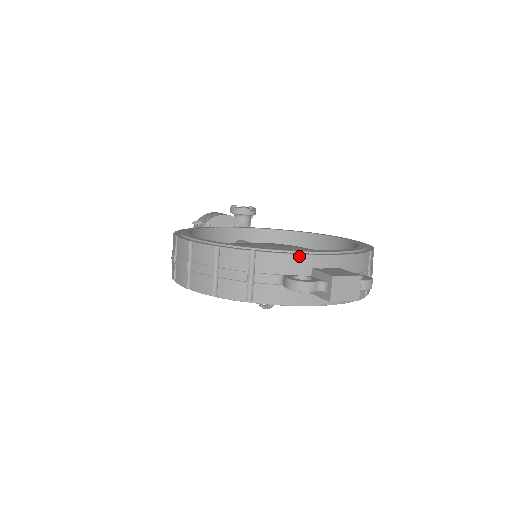
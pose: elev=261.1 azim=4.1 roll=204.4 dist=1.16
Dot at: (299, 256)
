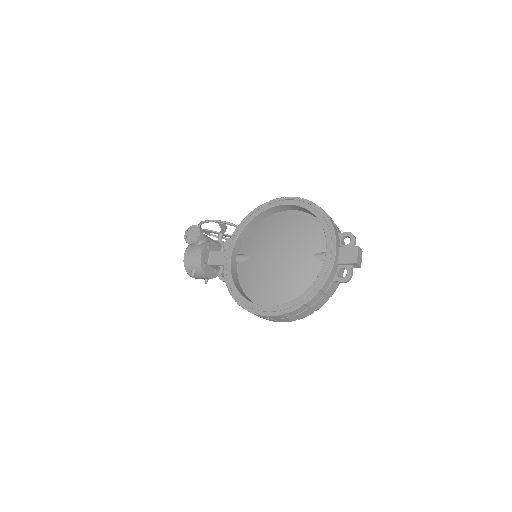
Dot at: (332, 269)
